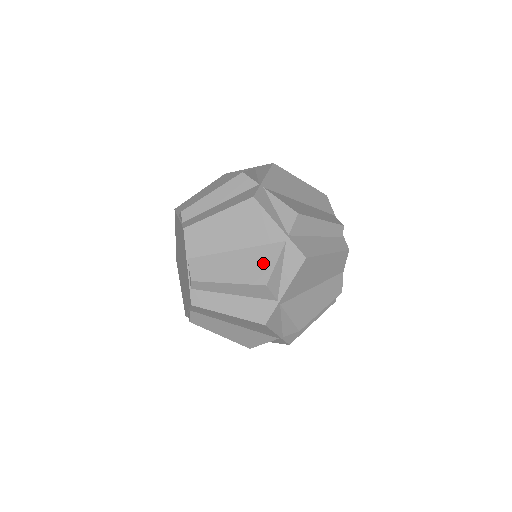
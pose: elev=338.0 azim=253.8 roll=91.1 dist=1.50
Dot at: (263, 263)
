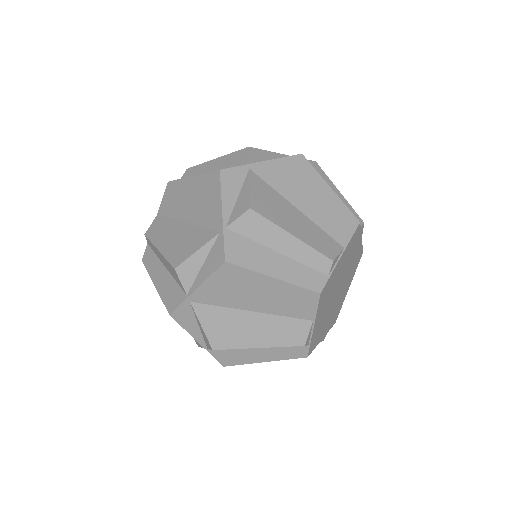
Dot at: (190, 245)
